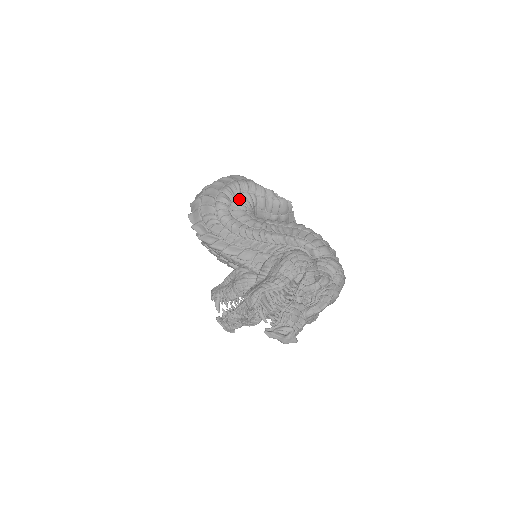
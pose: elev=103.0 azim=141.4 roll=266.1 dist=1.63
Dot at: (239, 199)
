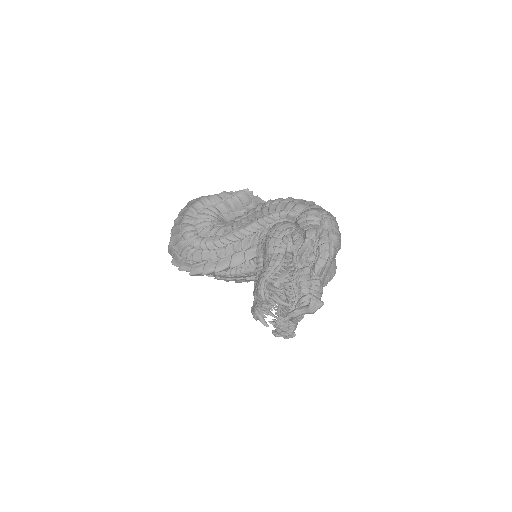
Dot at: (200, 219)
